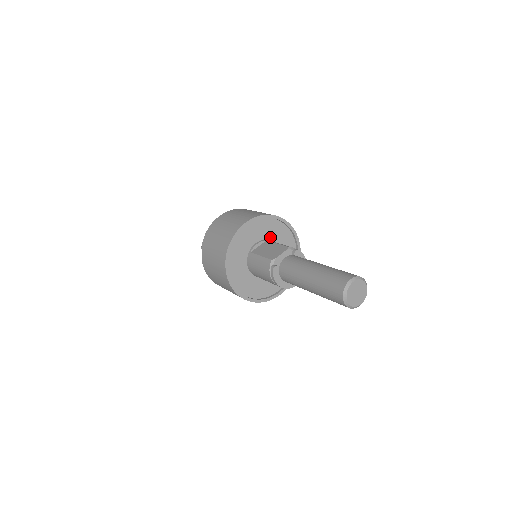
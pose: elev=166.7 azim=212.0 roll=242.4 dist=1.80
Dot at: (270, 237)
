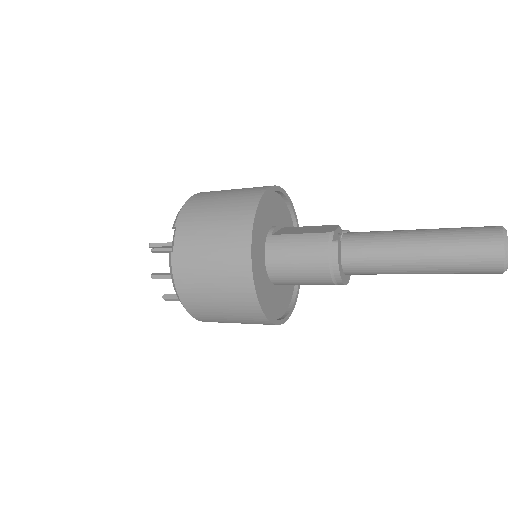
Dot at: occluded
